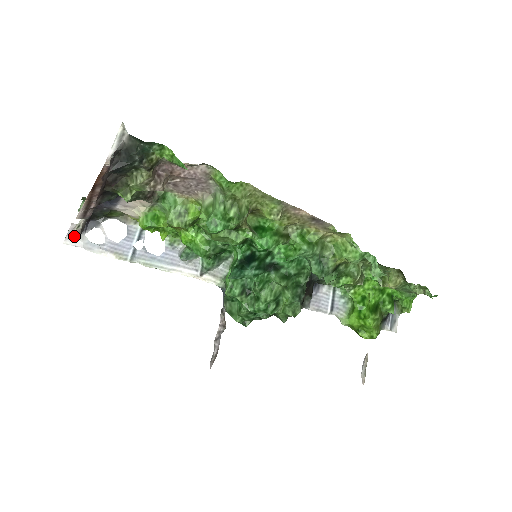
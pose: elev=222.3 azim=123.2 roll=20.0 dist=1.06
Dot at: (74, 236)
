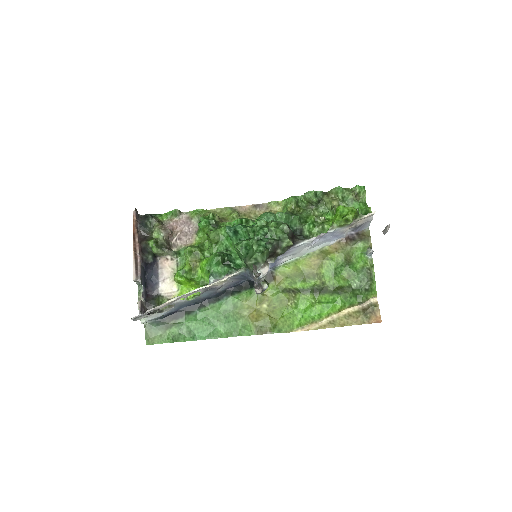
Dot at: occluded
